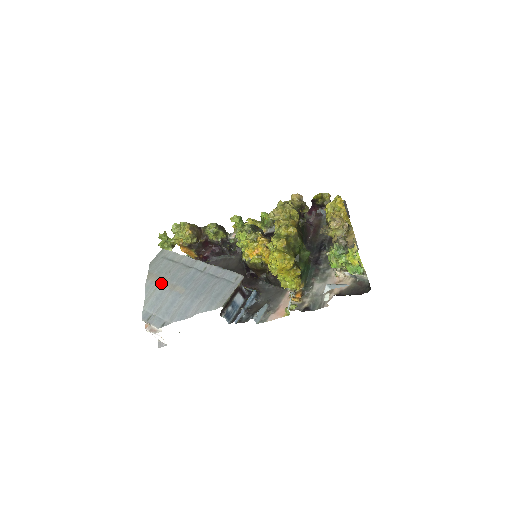
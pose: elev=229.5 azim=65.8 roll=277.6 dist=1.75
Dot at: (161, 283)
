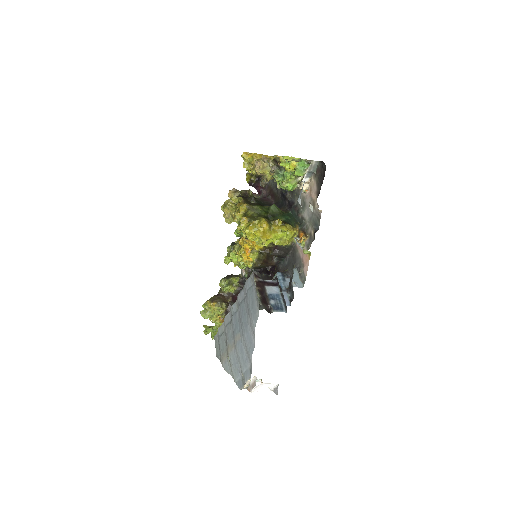
Dot at: (228, 353)
